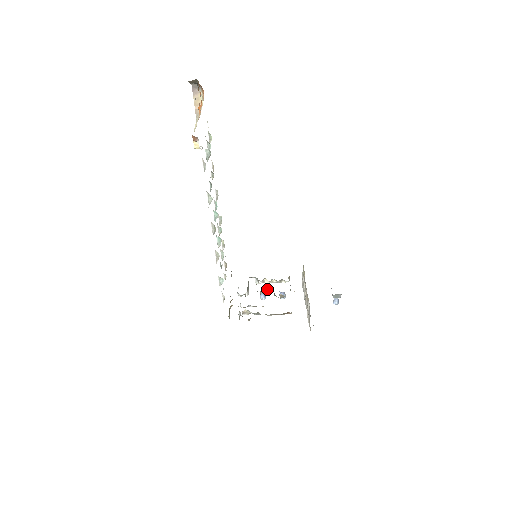
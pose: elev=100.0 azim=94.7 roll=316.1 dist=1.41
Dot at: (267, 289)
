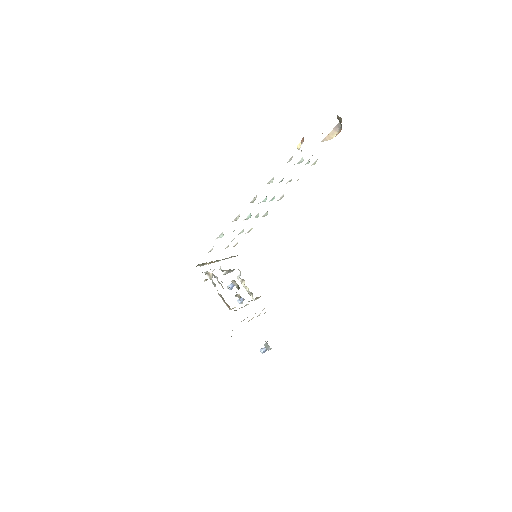
Dot at: occluded
